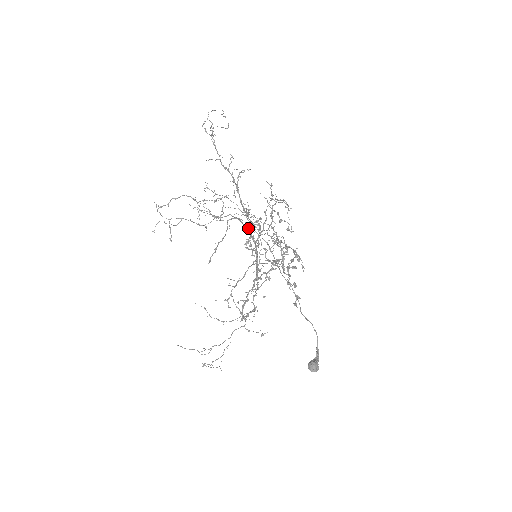
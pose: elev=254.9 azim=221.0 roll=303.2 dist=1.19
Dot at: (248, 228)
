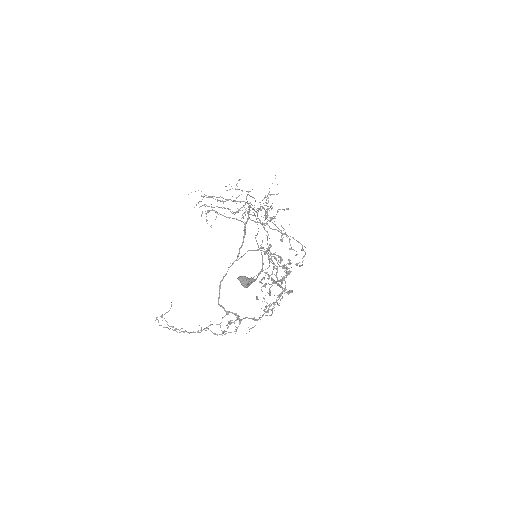
Dot at: occluded
